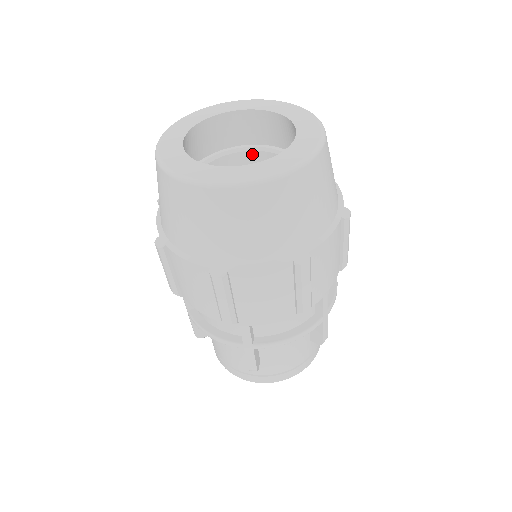
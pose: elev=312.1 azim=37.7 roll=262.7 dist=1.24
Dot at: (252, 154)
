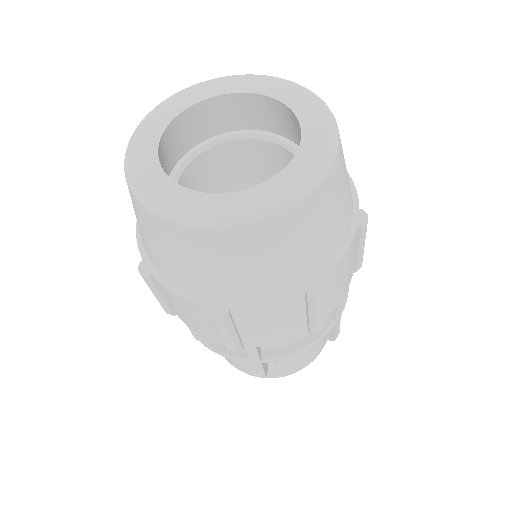
Dot at: (244, 142)
